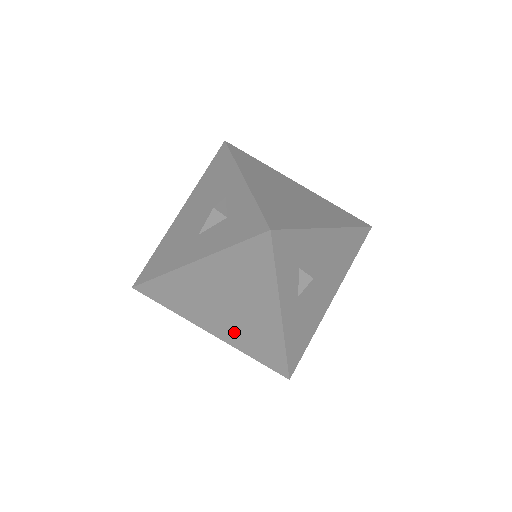
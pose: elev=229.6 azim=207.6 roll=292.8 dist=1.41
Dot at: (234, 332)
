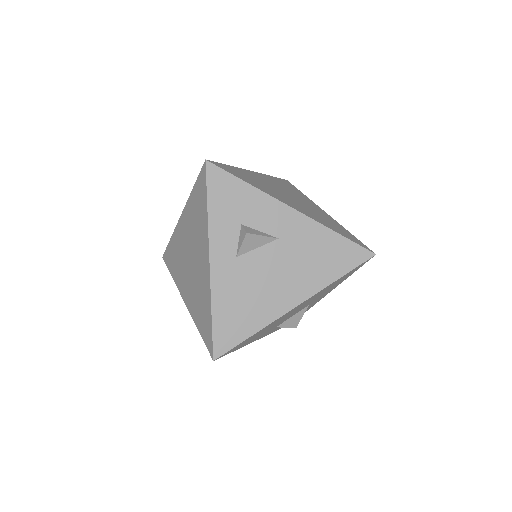
Dot at: (192, 295)
